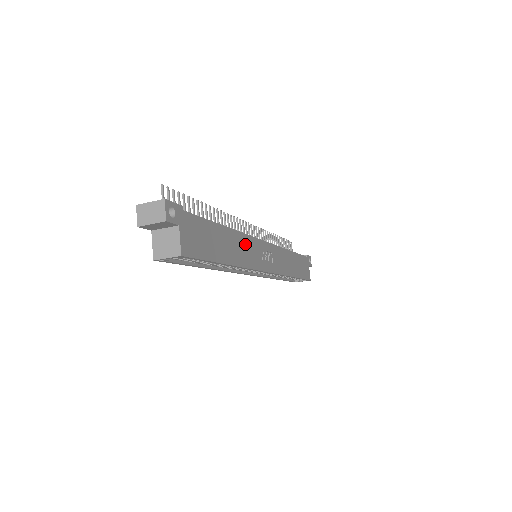
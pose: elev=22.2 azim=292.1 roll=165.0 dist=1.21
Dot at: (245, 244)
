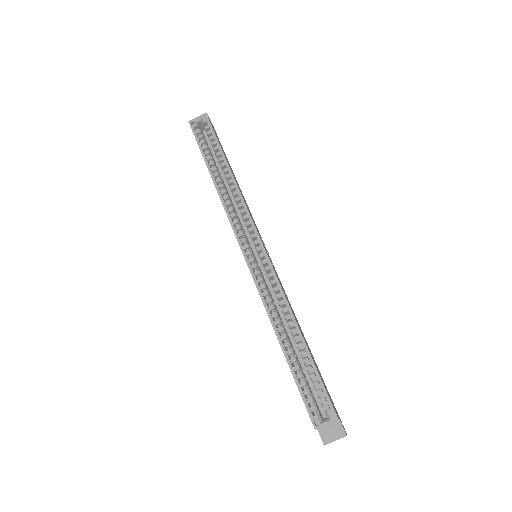
Dot at: occluded
